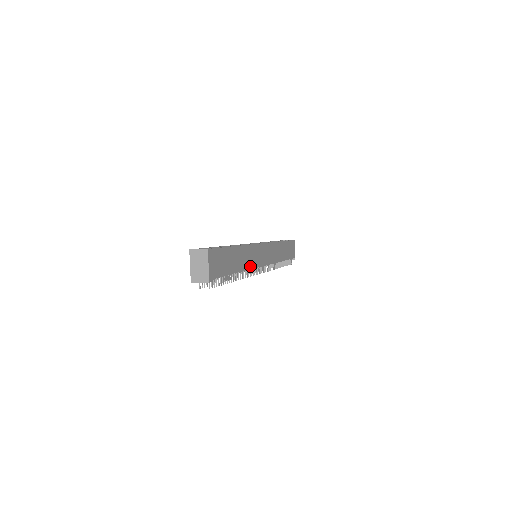
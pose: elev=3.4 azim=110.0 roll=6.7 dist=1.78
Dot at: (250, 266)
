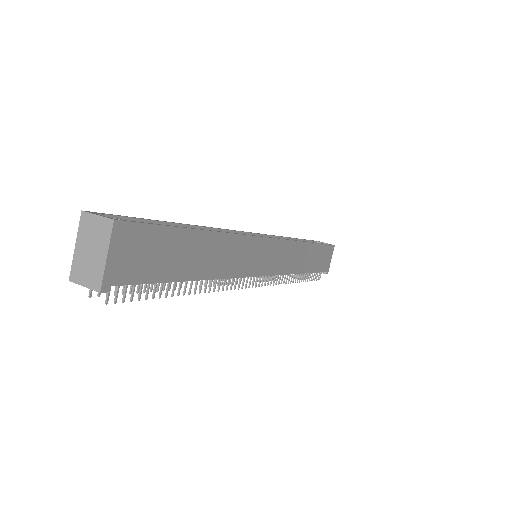
Dot at: (232, 272)
